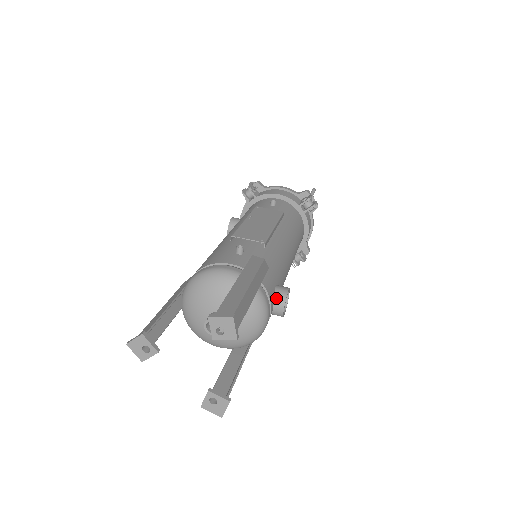
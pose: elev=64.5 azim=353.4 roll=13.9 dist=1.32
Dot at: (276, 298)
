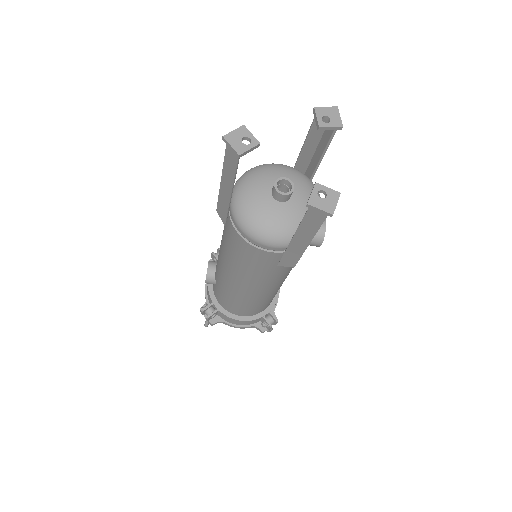
Dot at: occluded
